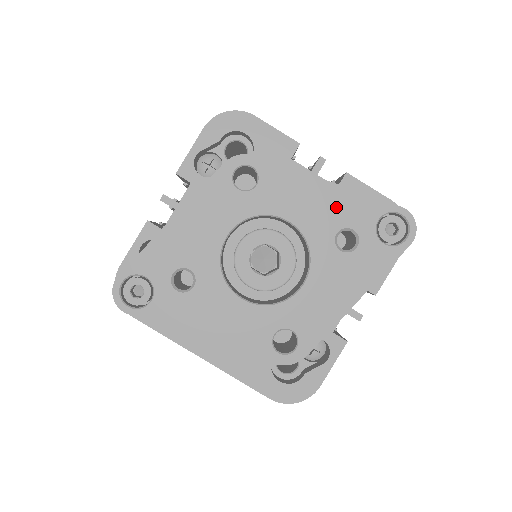
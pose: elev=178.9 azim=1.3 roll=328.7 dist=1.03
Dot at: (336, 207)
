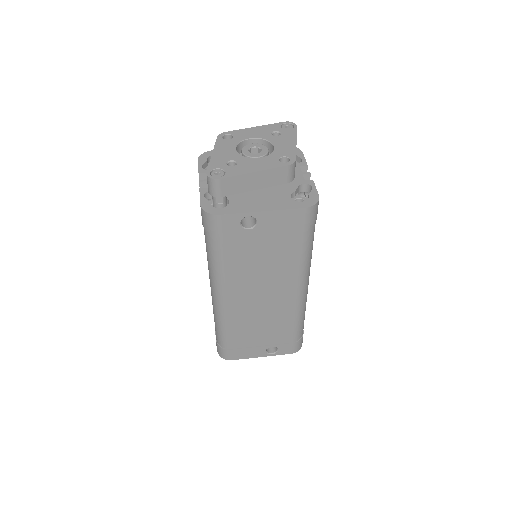
Dot at: (264, 130)
